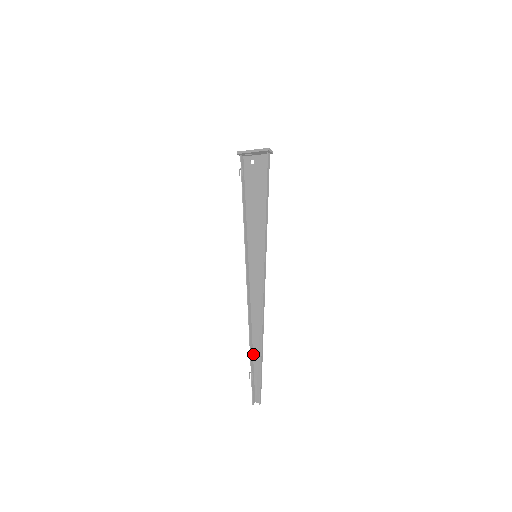
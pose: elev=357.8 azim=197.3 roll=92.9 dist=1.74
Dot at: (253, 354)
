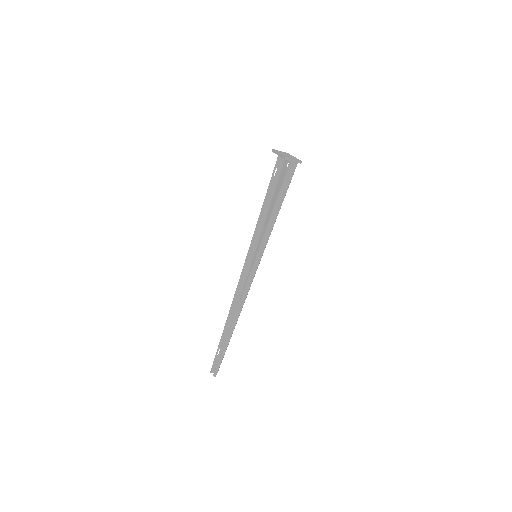
Dot at: occluded
